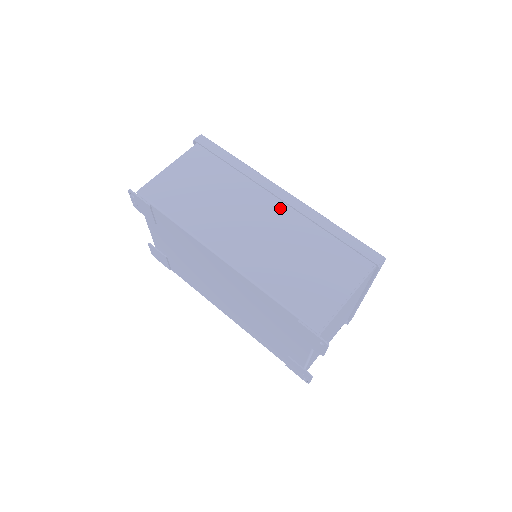
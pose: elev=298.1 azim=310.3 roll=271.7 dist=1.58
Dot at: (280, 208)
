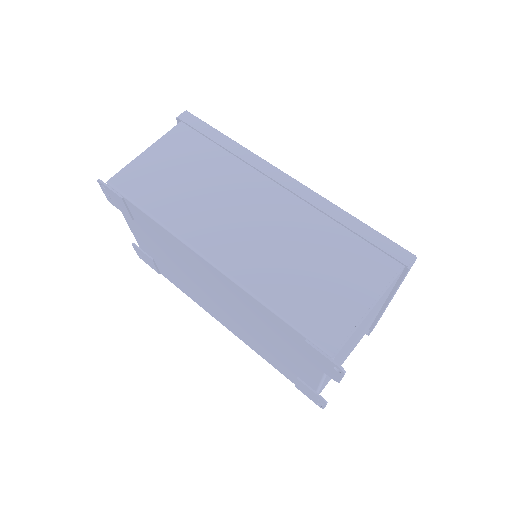
Dot at: (282, 197)
